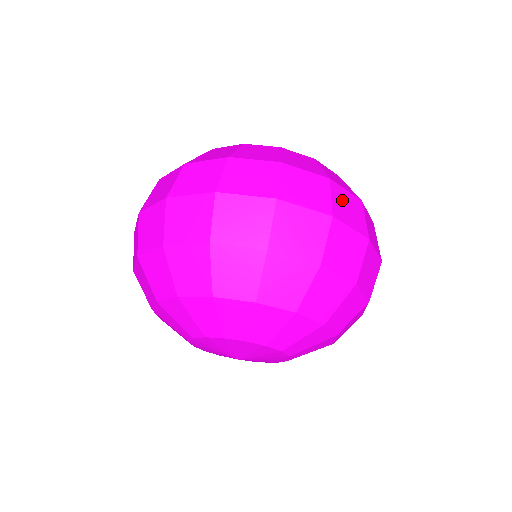
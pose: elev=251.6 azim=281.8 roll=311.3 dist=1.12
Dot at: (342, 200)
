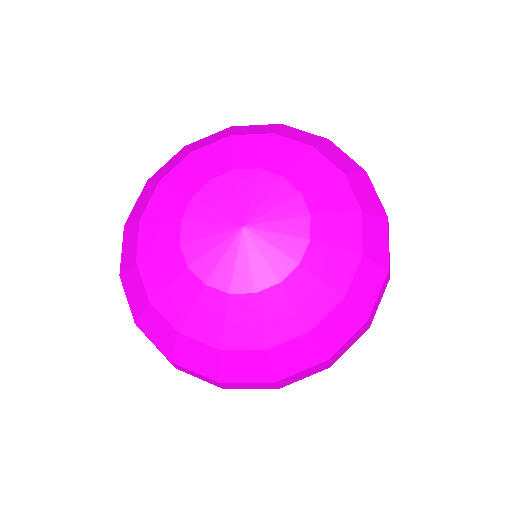
Dot at: occluded
